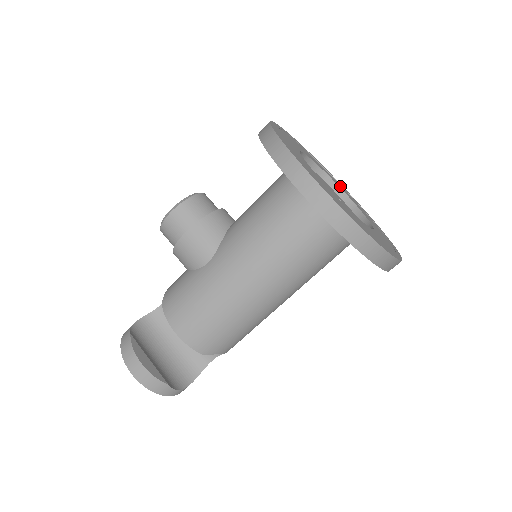
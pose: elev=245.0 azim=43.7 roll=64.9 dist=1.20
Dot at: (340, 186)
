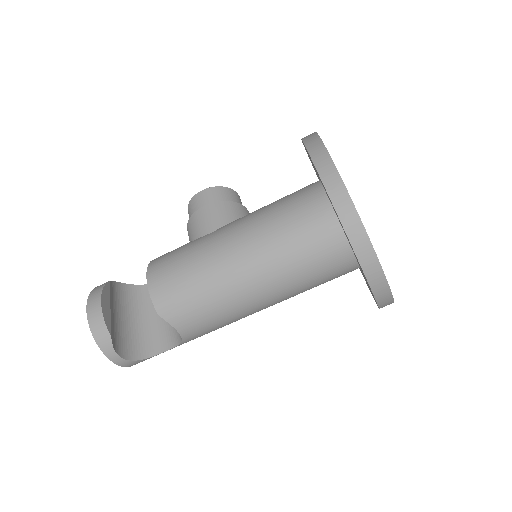
Dot at: occluded
